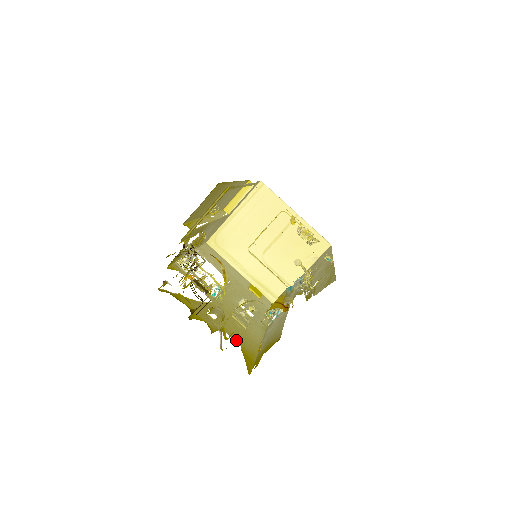
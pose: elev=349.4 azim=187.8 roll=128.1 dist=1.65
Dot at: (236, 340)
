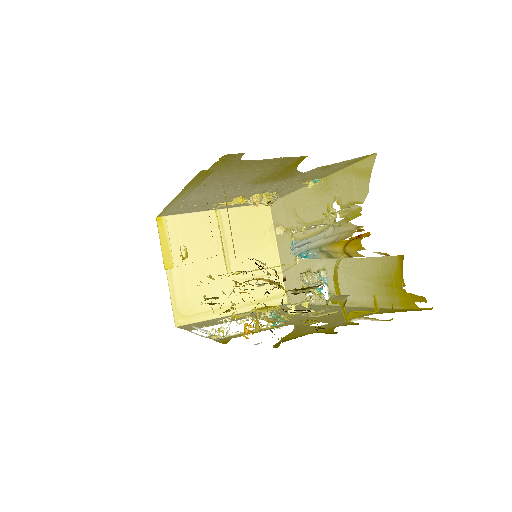
Dot at: occluded
